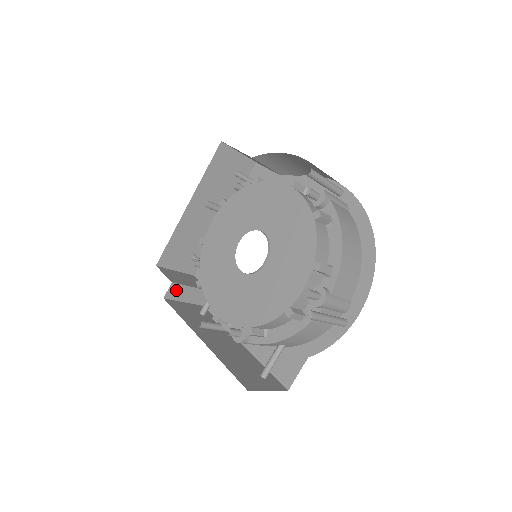
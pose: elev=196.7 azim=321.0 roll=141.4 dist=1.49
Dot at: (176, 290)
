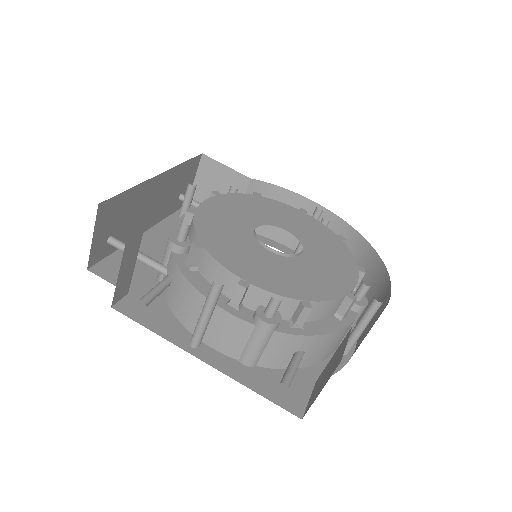
Dot at: (133, 246)
